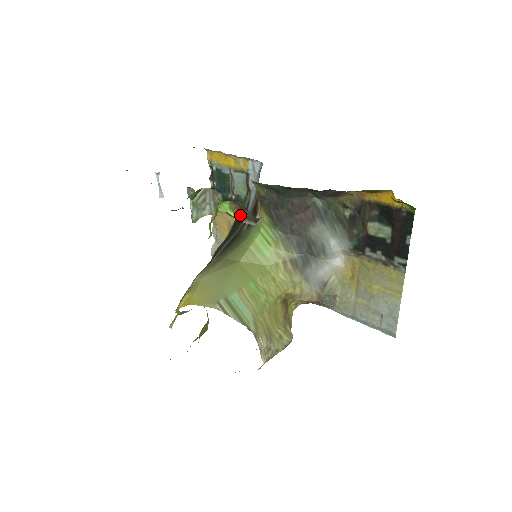
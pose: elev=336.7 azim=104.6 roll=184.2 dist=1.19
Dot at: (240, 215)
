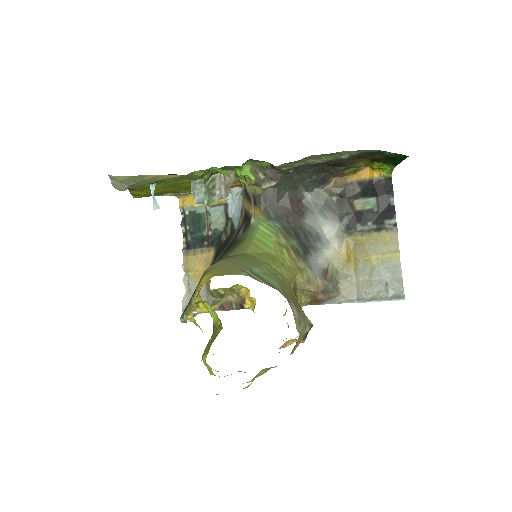
Dot at: (260, 178)
